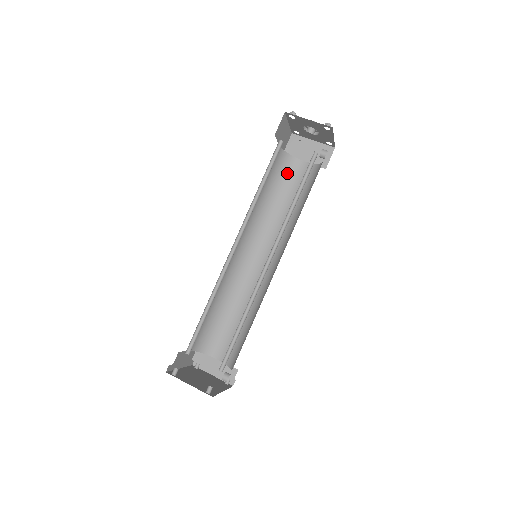
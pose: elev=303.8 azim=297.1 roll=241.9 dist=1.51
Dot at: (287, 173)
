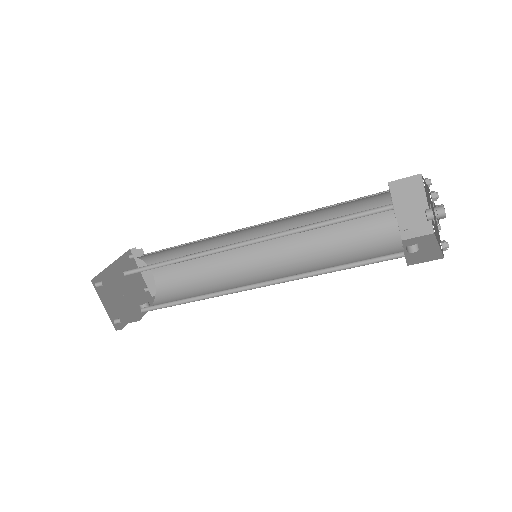
Dot at: (368, 207)
